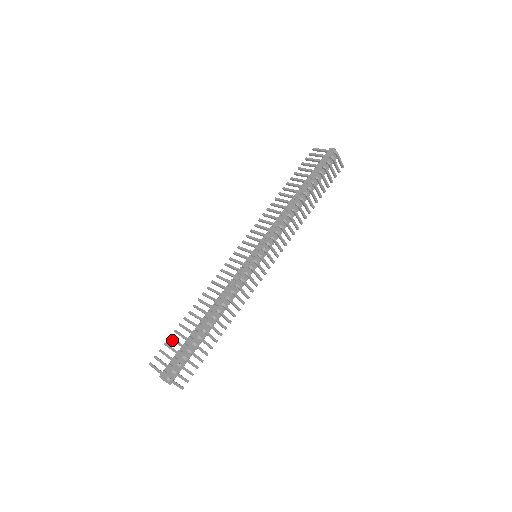
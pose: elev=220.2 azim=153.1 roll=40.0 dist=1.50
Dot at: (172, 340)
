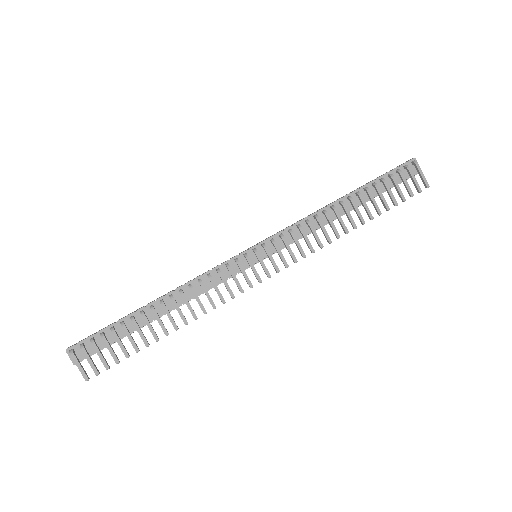
Dot at: occluded
